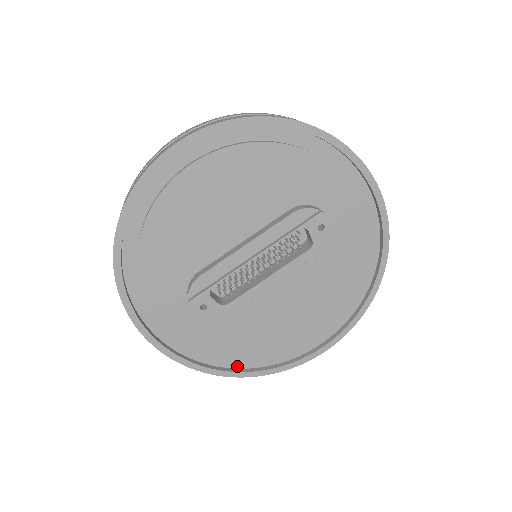
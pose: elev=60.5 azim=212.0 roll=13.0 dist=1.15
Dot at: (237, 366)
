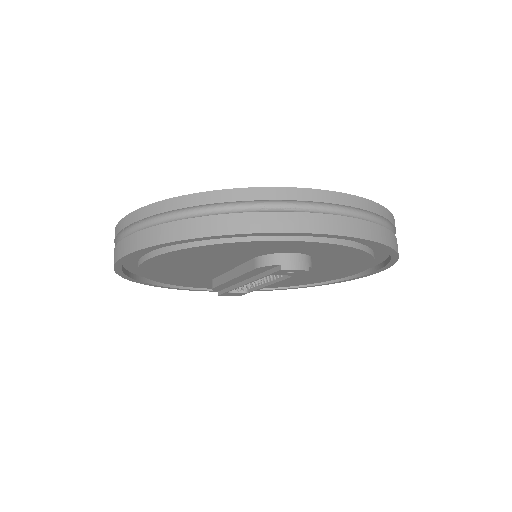
Dot at: occluded
